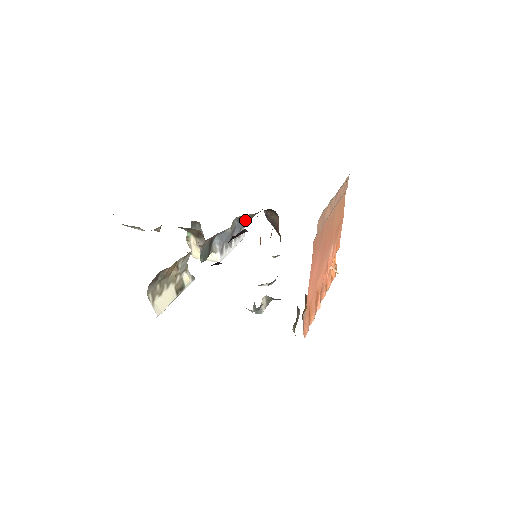
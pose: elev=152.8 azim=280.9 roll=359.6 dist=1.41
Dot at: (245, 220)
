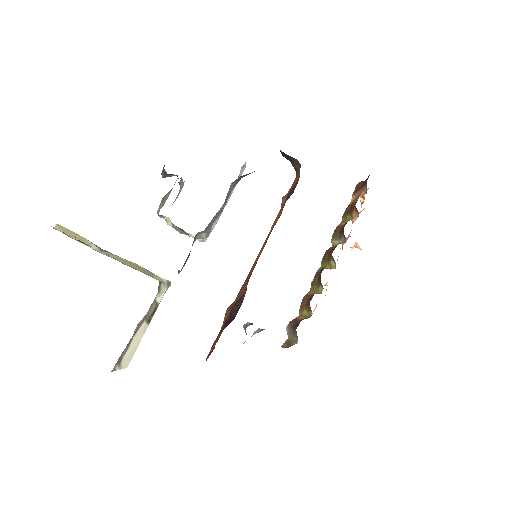
Dot at: occluded
